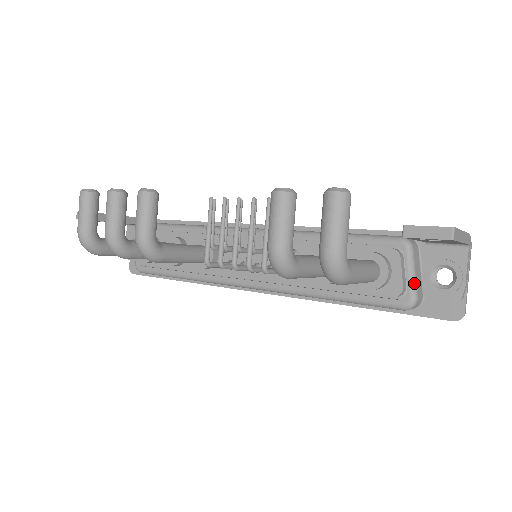
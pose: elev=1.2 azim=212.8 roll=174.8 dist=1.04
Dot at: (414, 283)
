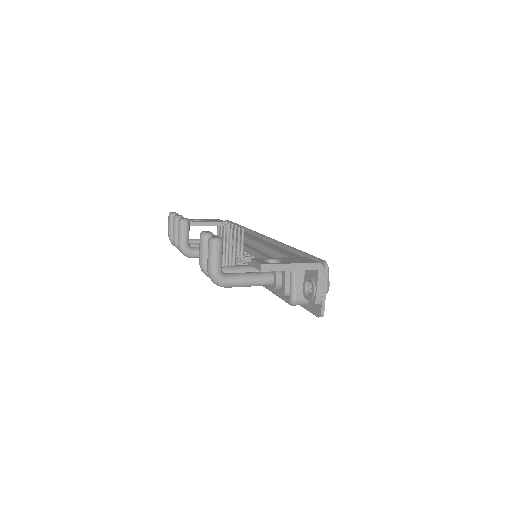
Dot at: (293, 289)
